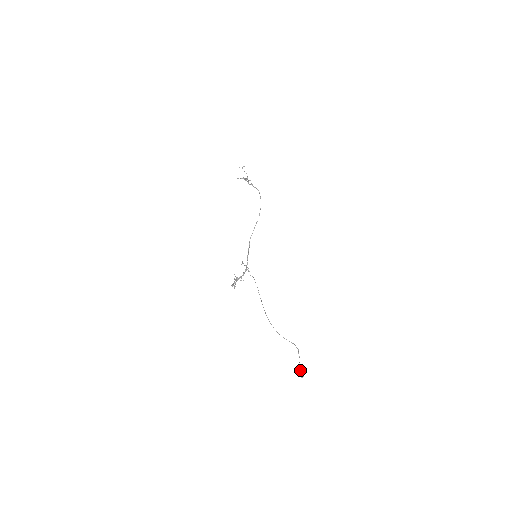
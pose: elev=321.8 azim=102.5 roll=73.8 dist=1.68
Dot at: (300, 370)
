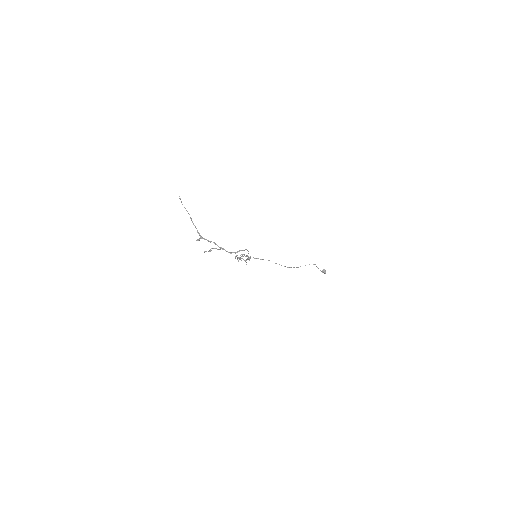
Dot at: (322, 272)
